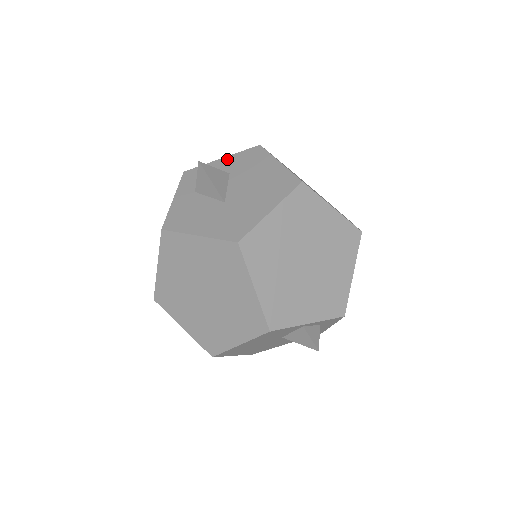
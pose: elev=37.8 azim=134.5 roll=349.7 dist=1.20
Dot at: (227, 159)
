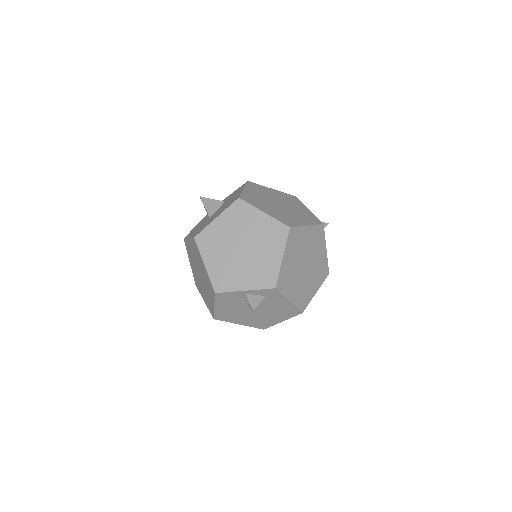
Dot at: occluded
